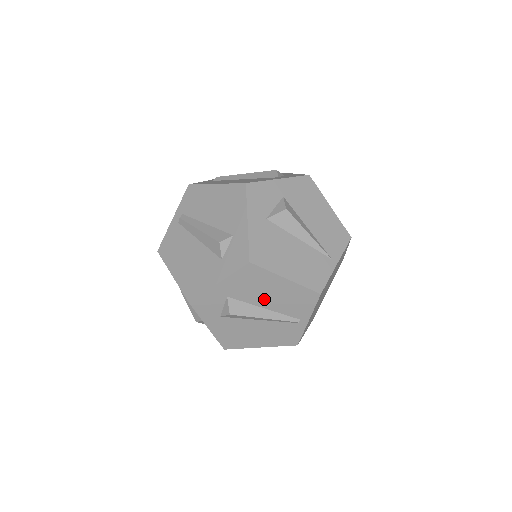
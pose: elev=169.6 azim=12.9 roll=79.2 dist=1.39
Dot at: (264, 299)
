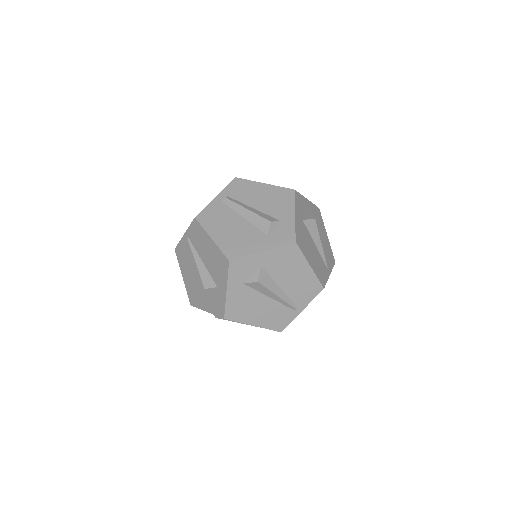
Dot at: (285, 279)
